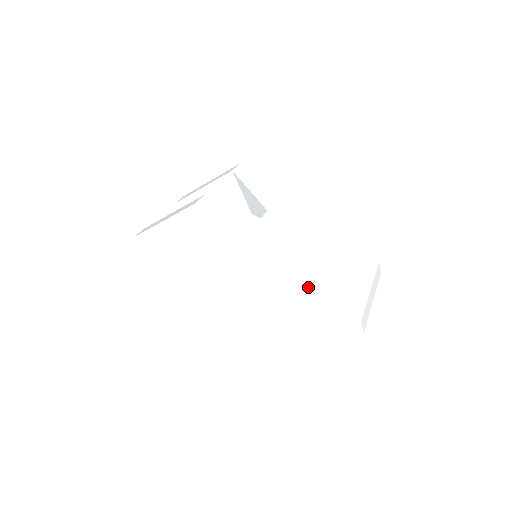
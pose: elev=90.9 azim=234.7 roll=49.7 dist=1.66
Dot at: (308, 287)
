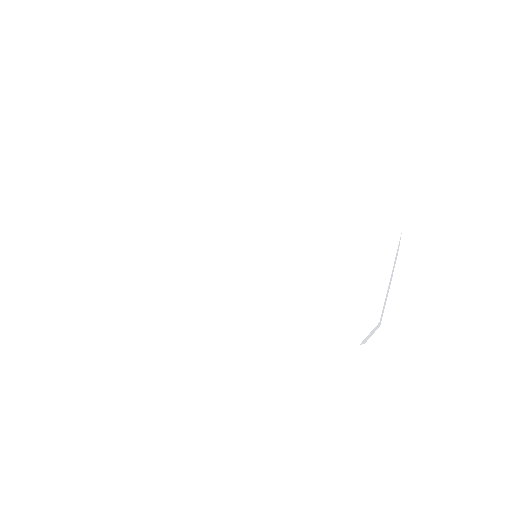
Dot at: (319, 204)
